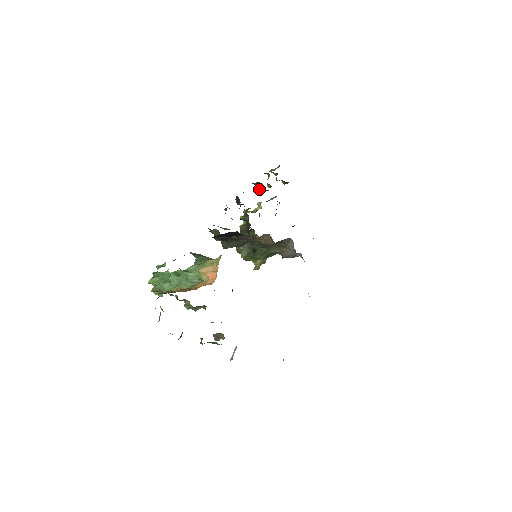
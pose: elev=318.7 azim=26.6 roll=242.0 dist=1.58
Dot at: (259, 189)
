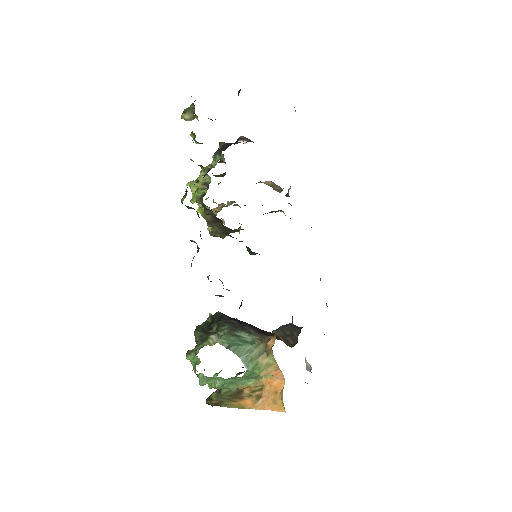
Dot at: occluded
